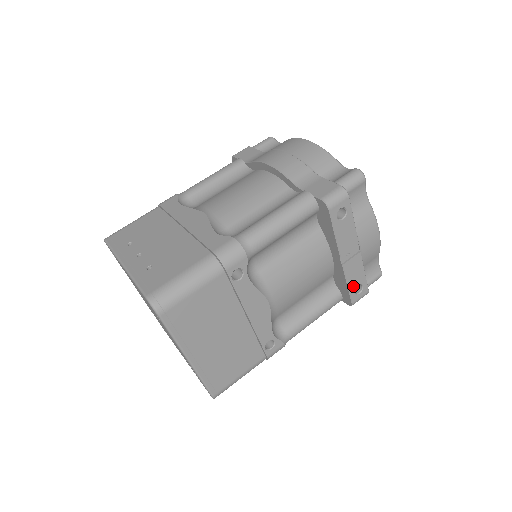
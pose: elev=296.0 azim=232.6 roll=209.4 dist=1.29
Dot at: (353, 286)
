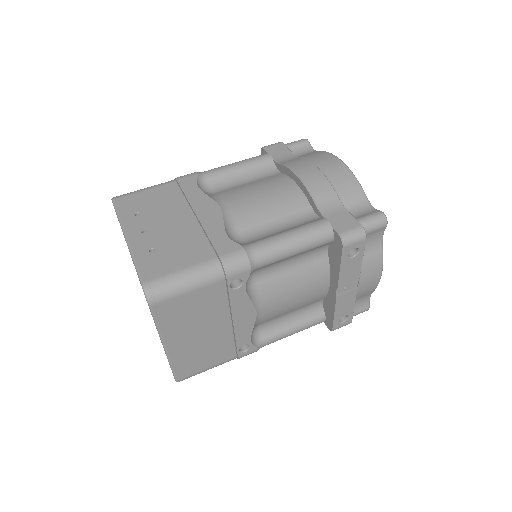
Dot at: (339, 315)
